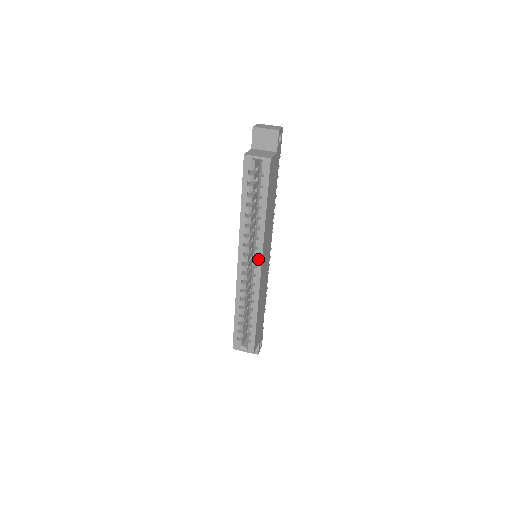
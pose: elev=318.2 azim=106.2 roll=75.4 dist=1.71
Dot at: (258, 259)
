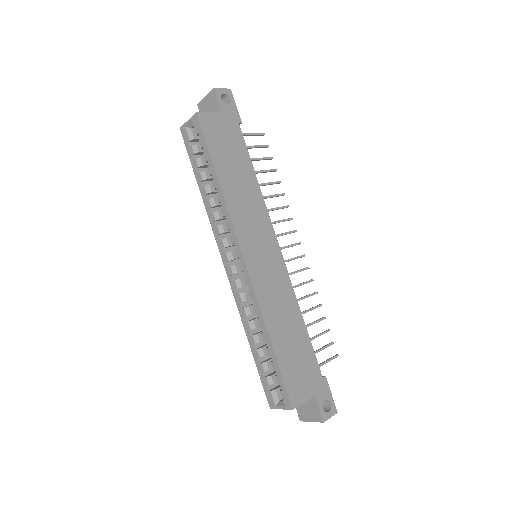
Dot at: (236, 248)
